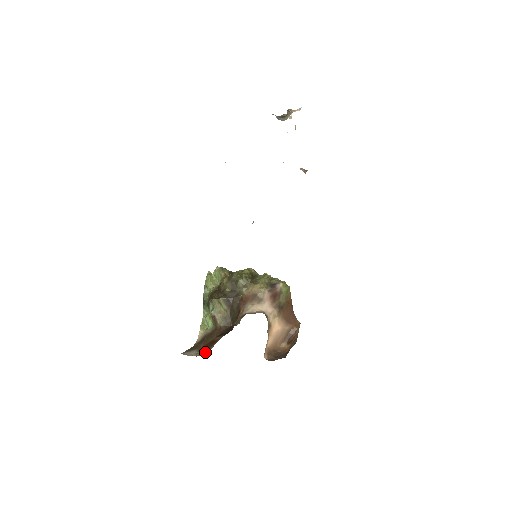
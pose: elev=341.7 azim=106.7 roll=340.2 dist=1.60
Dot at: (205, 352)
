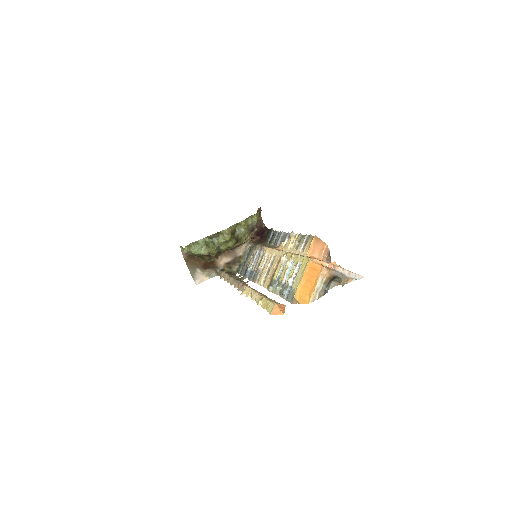
Dot at: (211, 271)
